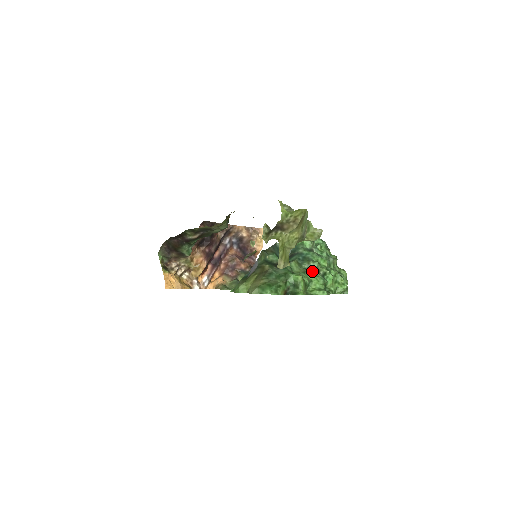
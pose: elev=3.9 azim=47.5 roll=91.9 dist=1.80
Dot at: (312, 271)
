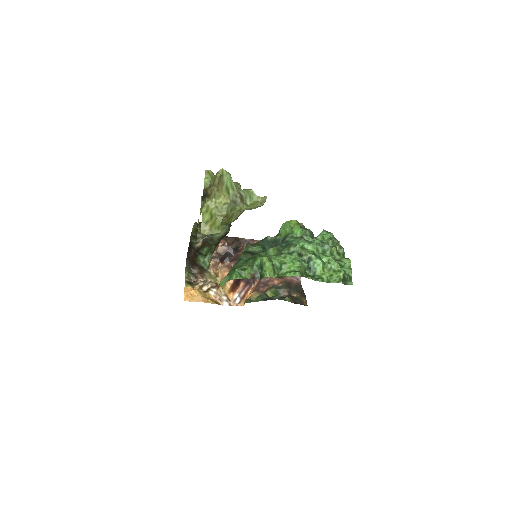
Dot at: (289, 254)
